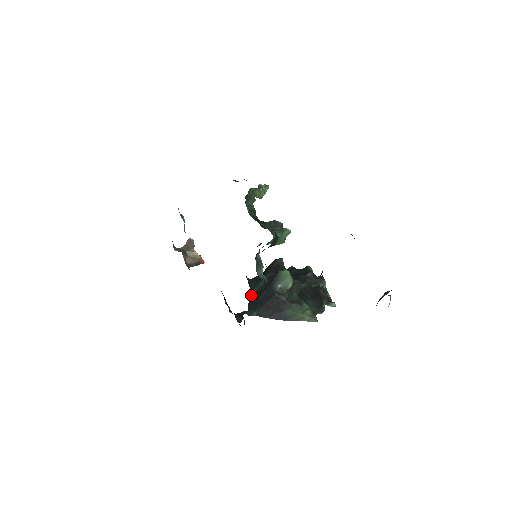
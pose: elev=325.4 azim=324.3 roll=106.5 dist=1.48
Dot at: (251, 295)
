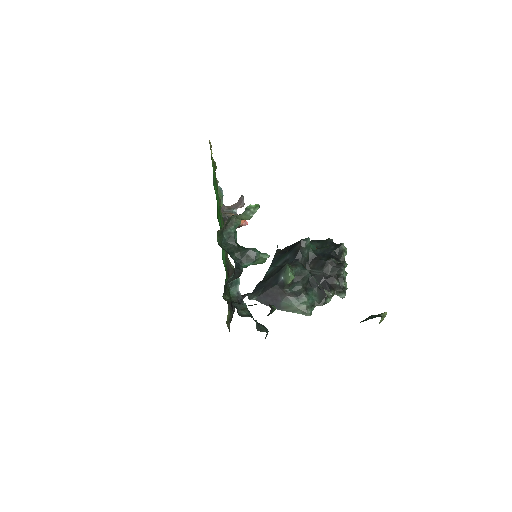
Dot at: (266, 273)
